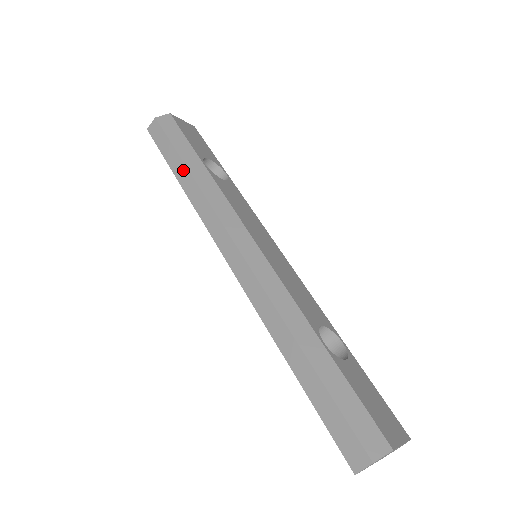
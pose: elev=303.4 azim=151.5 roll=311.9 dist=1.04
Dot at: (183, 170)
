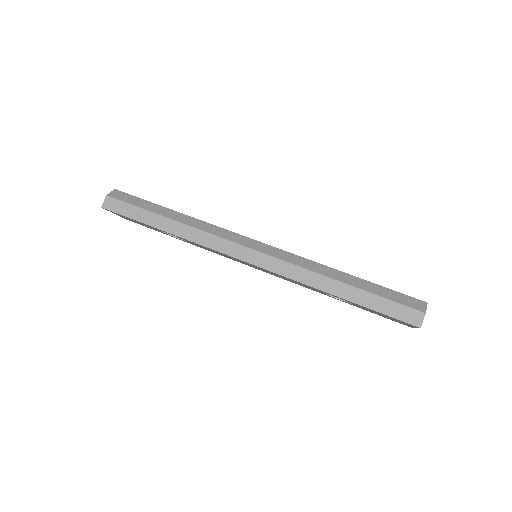
Dot at: (164, 221)
